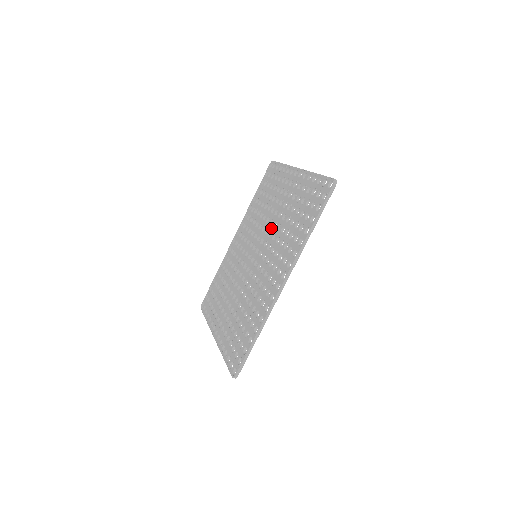
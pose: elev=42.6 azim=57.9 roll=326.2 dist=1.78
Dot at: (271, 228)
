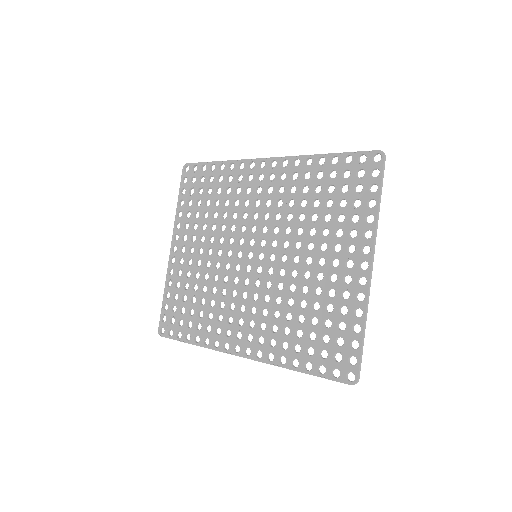
Dot at: (289, 267)
